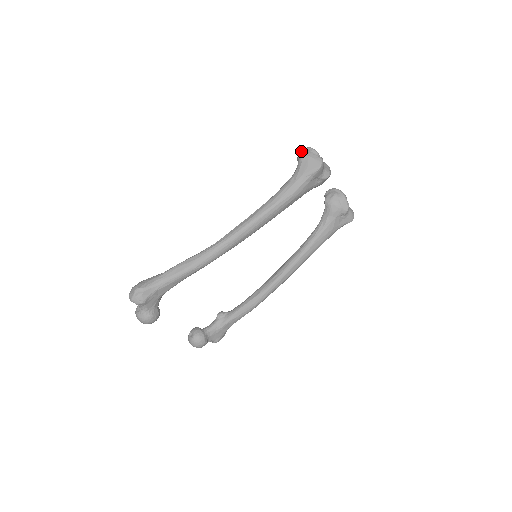
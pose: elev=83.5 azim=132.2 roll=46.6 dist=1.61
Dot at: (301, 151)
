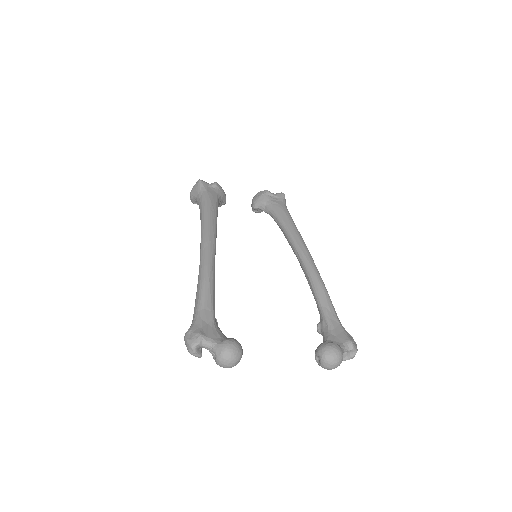
Dot at: occluded
